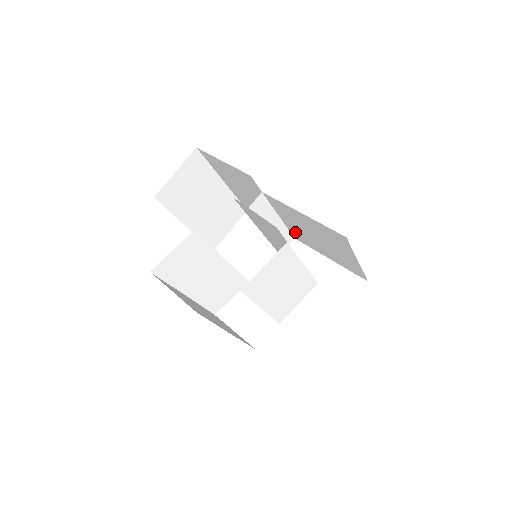
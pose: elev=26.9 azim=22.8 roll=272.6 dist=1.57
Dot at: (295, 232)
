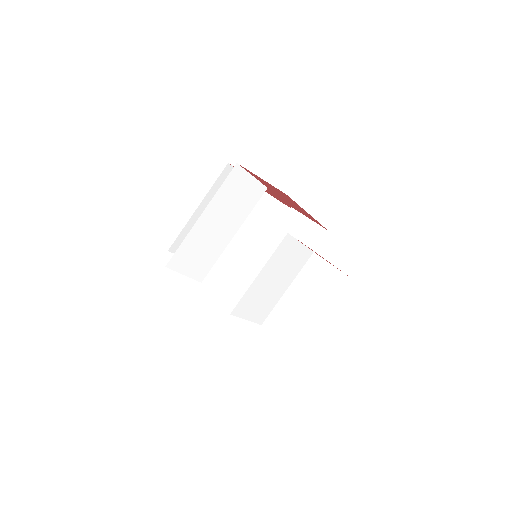
Dot at: occluded
